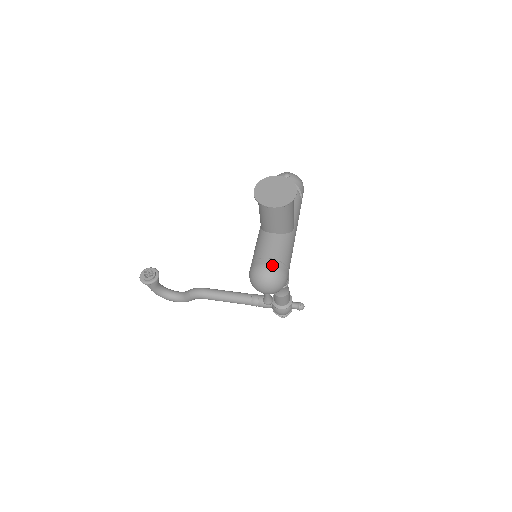
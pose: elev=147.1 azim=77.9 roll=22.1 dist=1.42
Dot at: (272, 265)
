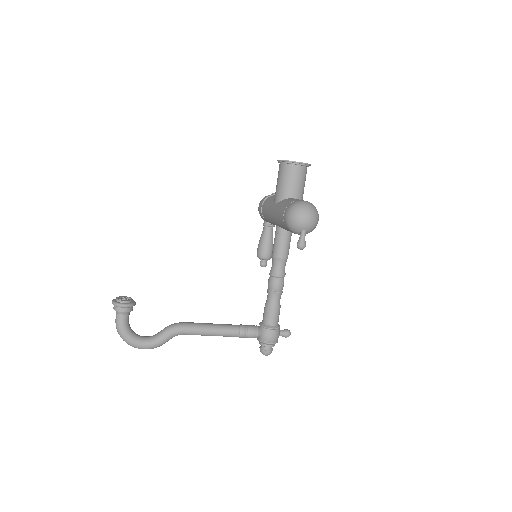
Dot at: occluded
